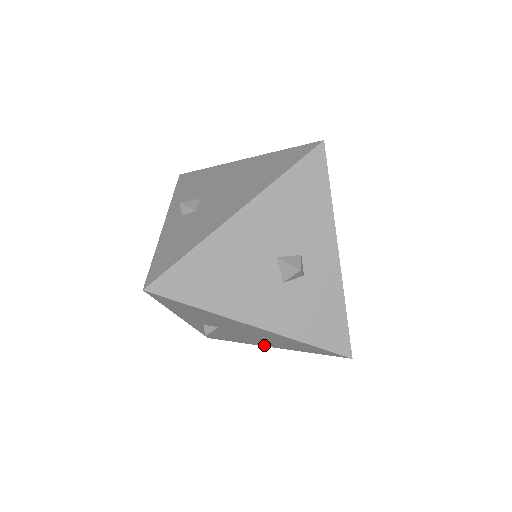
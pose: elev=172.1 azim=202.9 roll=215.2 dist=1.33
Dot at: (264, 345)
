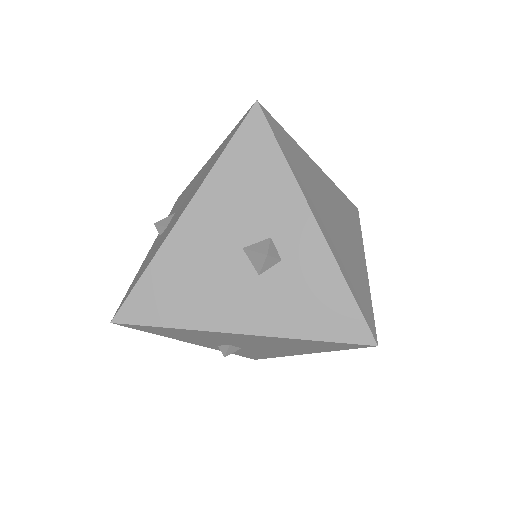
Dot at: (296, 354)
